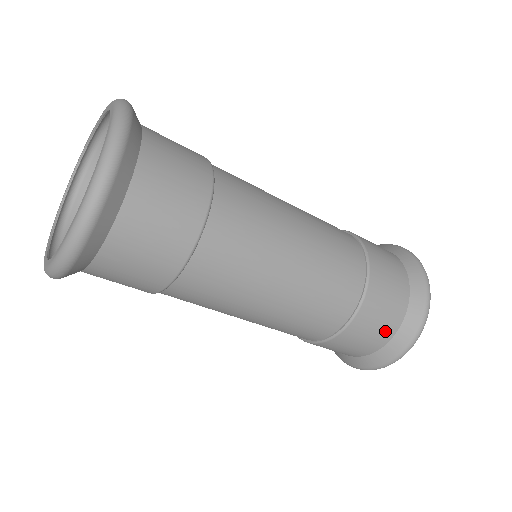
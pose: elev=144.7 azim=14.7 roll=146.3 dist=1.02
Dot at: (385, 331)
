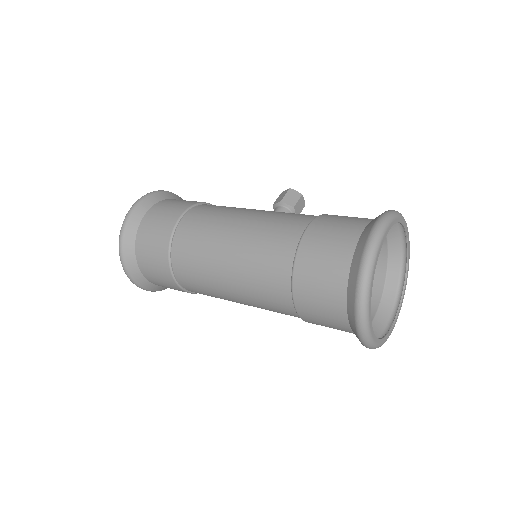
Dot at: (335, 315)
